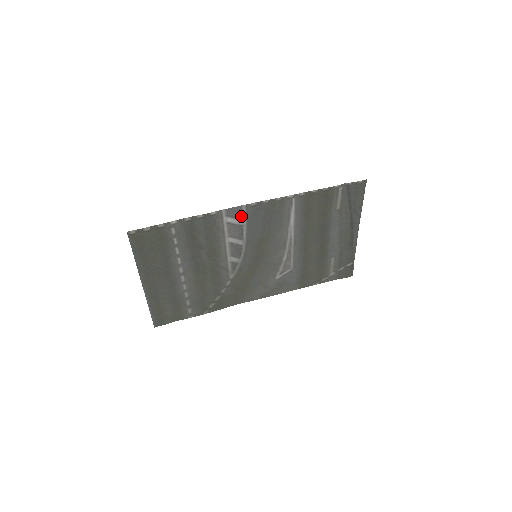
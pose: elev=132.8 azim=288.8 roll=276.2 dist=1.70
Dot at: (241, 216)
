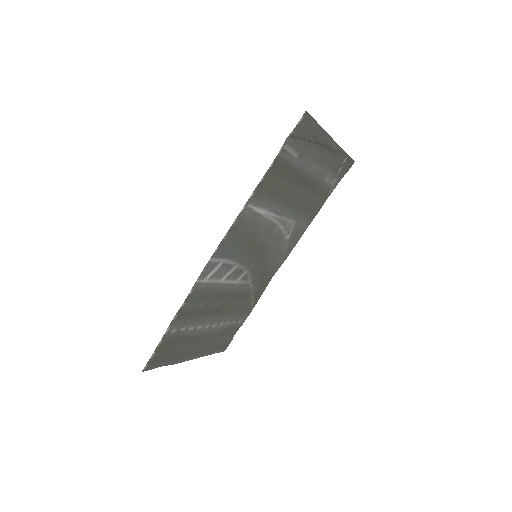
Dot at: (215, 263)
